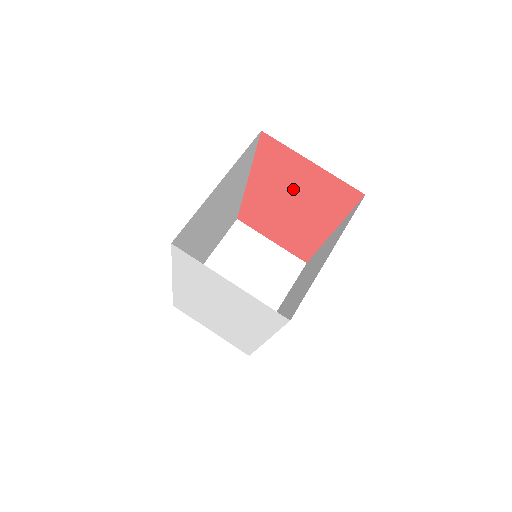
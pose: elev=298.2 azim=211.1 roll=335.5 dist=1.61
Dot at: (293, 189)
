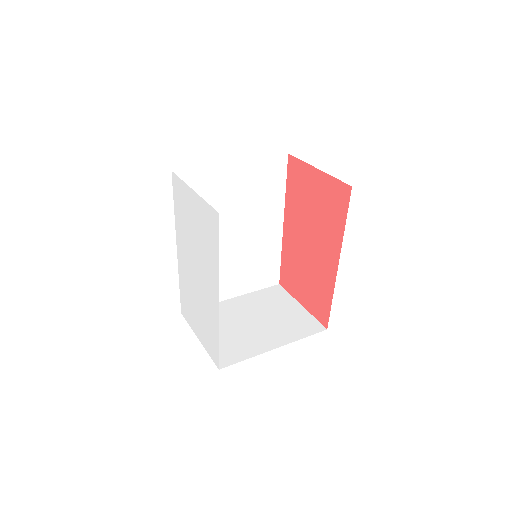
Dot at: (309, 213)
